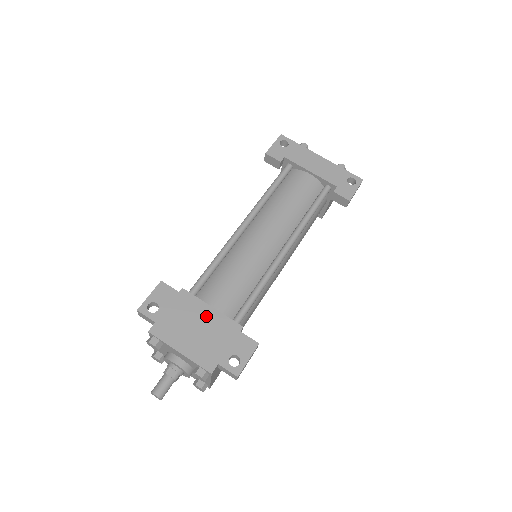
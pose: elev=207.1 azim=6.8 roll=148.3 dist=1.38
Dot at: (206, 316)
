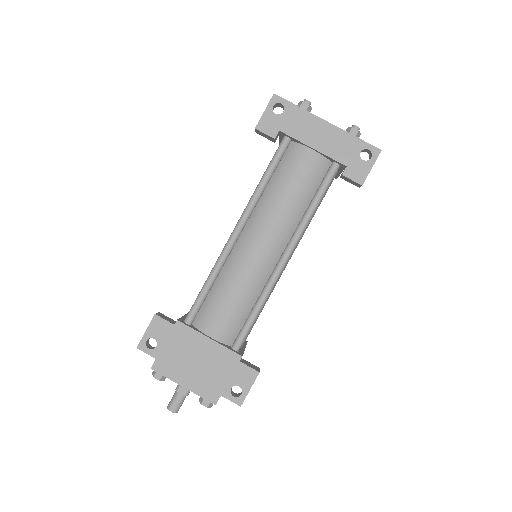
Dot at: (204, 348)
